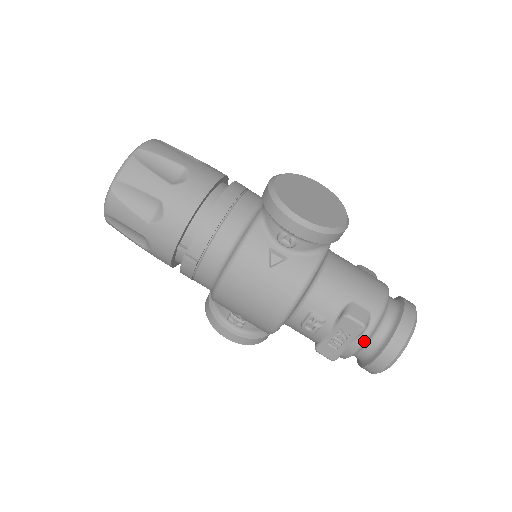
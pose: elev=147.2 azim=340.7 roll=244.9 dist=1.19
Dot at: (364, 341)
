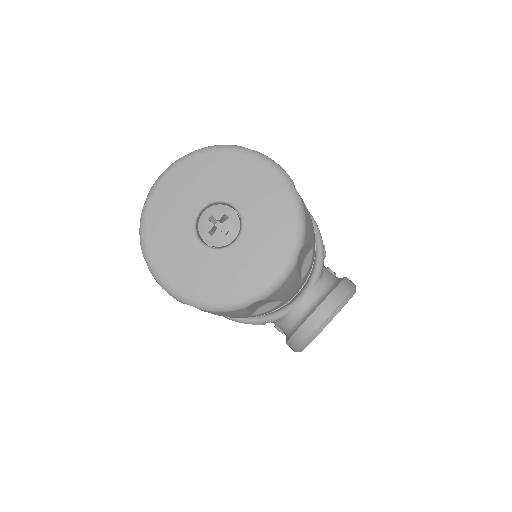
Dot at: occluded
